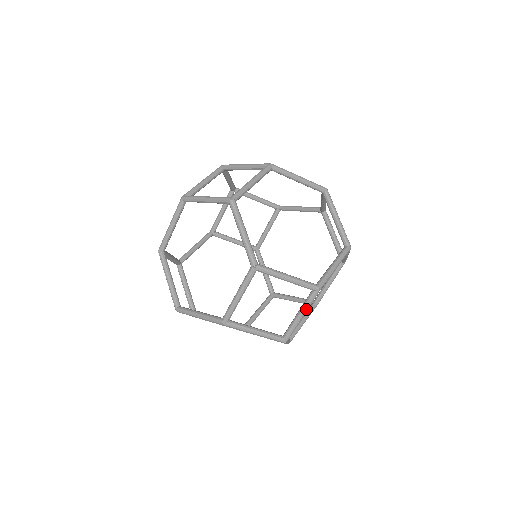
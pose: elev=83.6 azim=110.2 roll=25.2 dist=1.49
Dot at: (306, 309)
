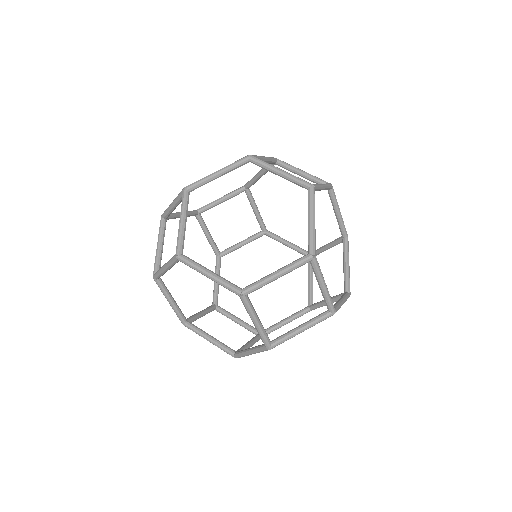
Dot at: (244, 327)
